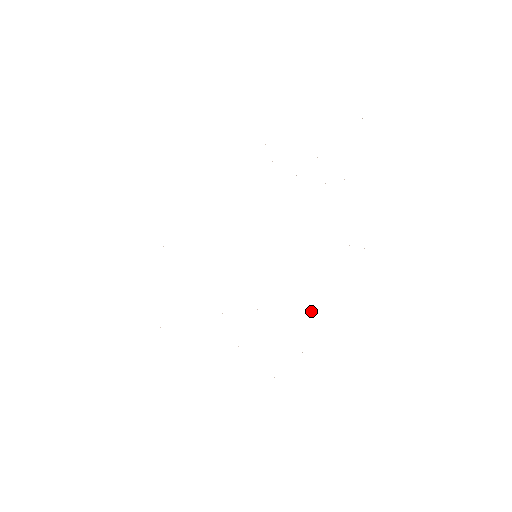
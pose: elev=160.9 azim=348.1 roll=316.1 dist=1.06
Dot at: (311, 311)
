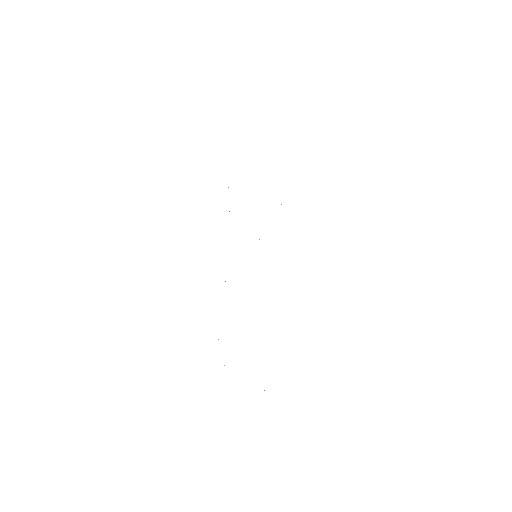
Dot at: occluded
